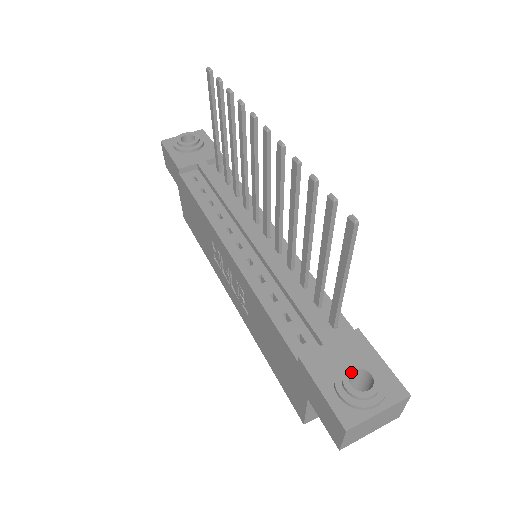
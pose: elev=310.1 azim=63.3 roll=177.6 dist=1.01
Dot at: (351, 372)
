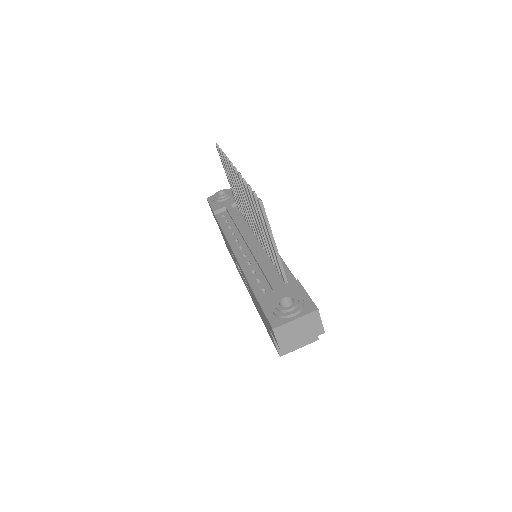
Dot at: (282, 299)
